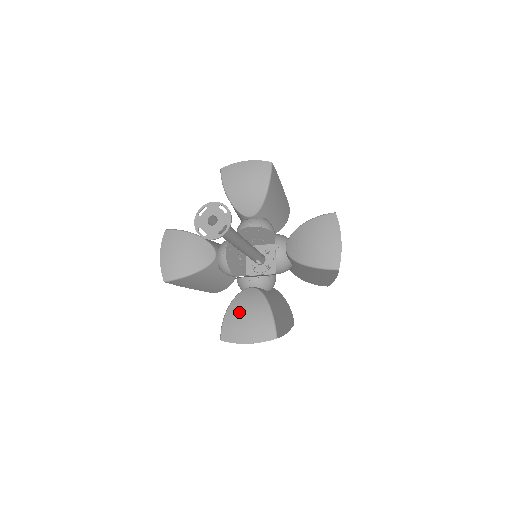
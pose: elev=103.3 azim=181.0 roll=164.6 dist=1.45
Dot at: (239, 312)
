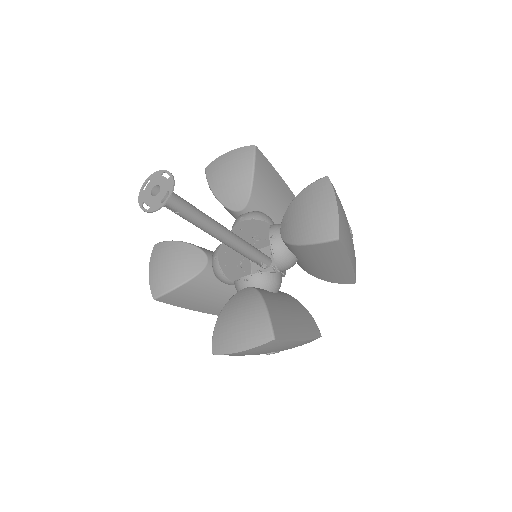
Dot at: (230, 316)
